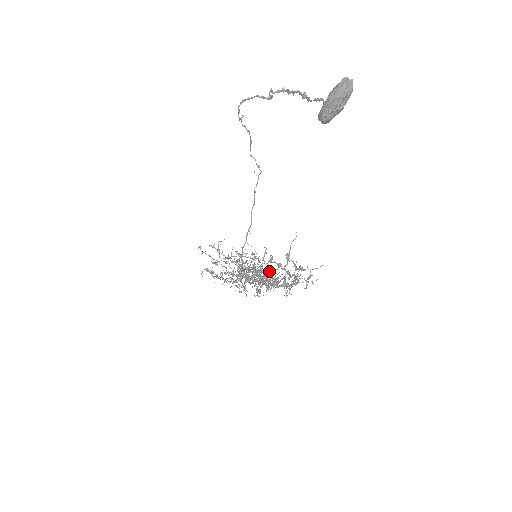
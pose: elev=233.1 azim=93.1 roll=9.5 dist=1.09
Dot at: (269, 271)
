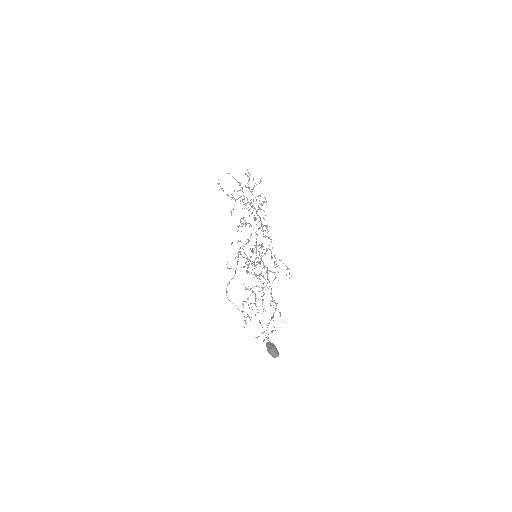
Dot at: (263, 284)
